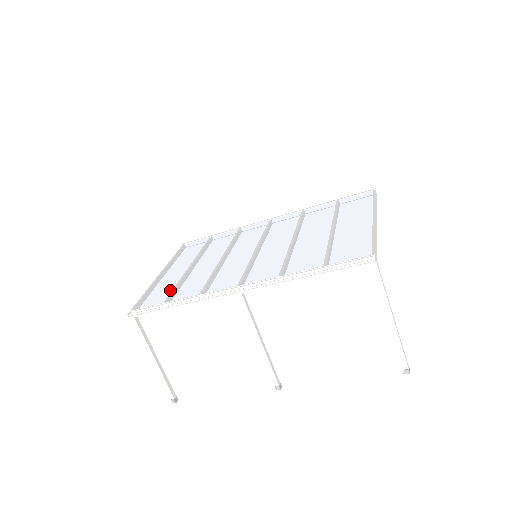
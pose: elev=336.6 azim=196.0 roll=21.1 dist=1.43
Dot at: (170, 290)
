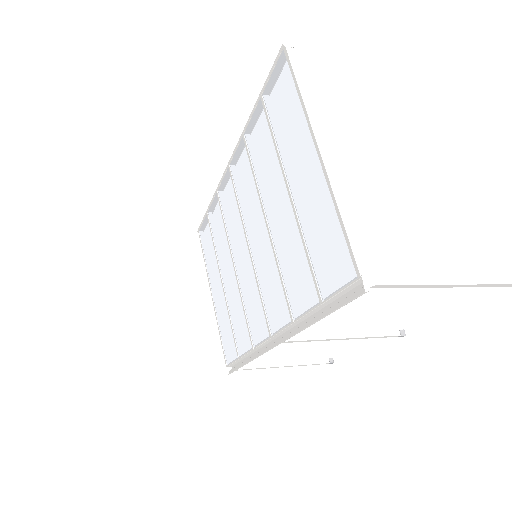
Dot at: (231, 333)
